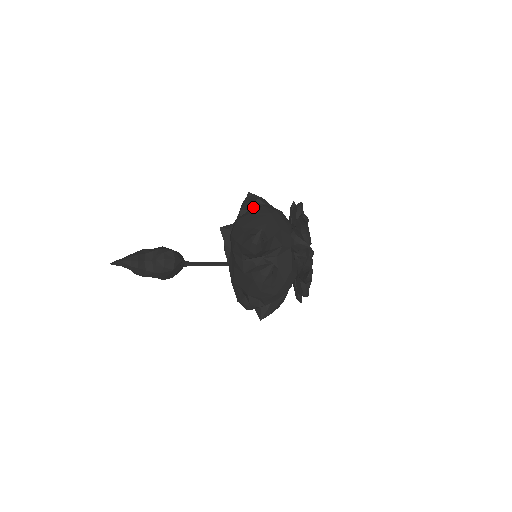
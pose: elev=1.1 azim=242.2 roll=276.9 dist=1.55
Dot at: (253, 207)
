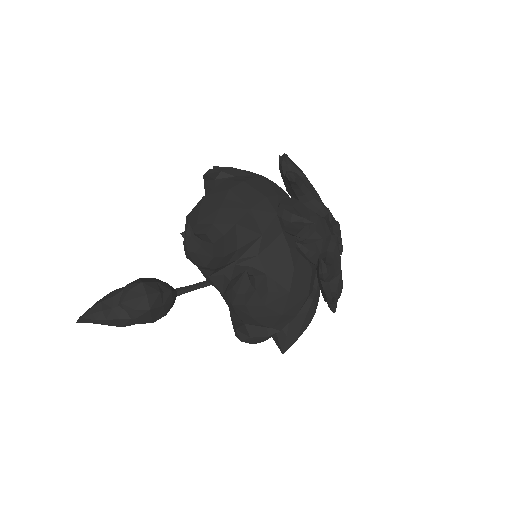
Dot at: occluded
